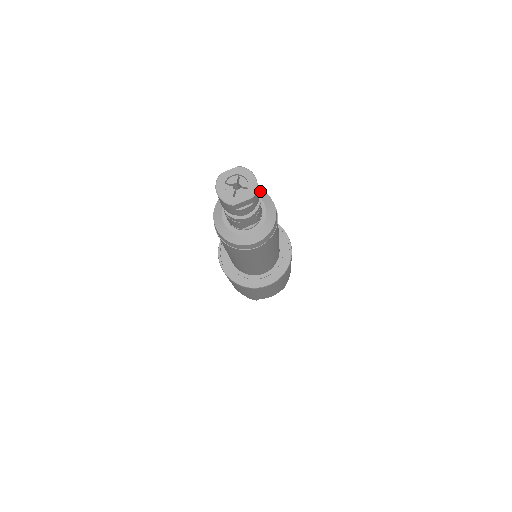
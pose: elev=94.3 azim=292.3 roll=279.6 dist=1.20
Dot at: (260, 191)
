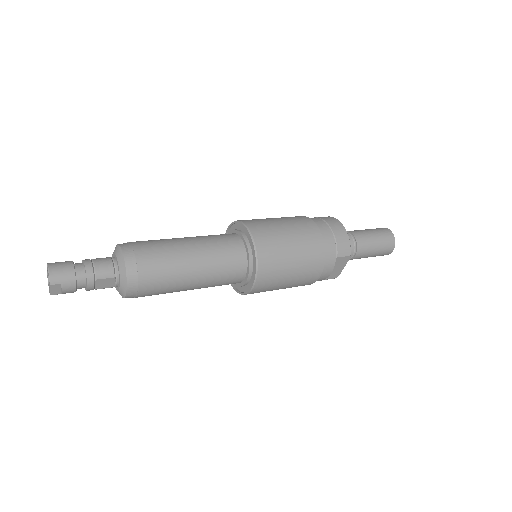
Dot at: (117, 247)
